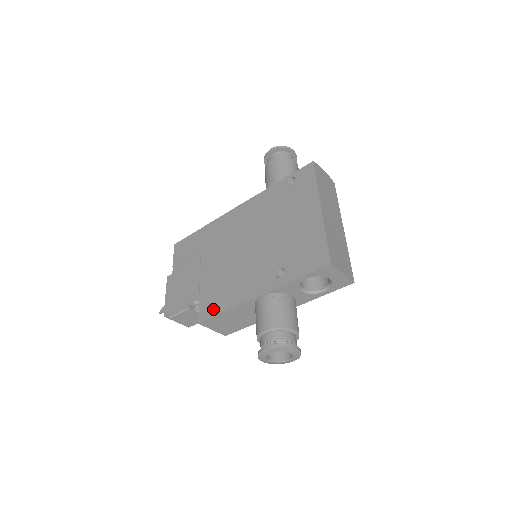
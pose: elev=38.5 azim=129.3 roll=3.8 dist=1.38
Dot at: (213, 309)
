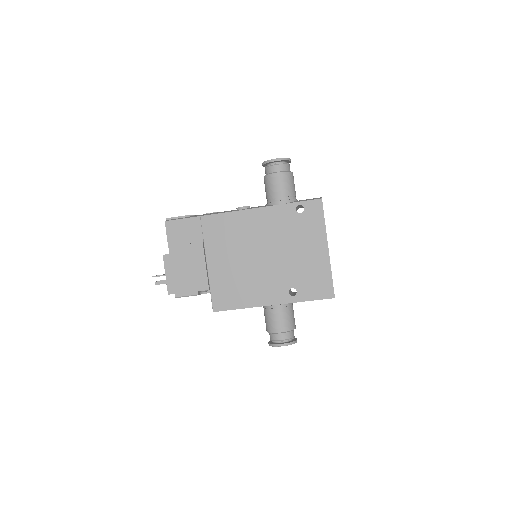
Dot at: (228, 304)
